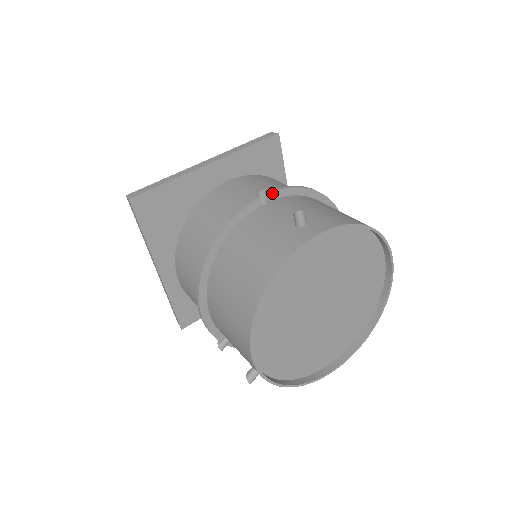
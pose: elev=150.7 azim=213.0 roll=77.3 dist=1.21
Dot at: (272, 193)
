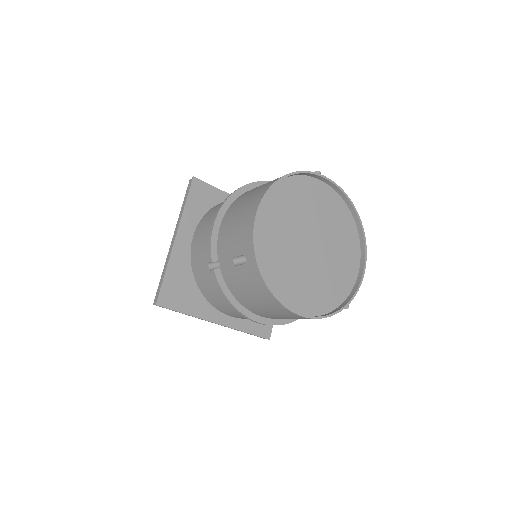
Dot at: occluded
